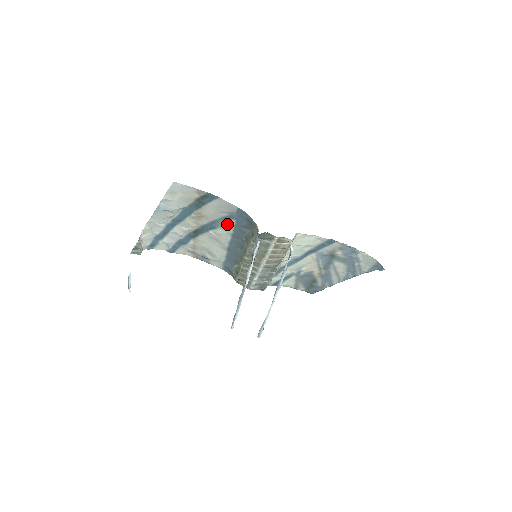
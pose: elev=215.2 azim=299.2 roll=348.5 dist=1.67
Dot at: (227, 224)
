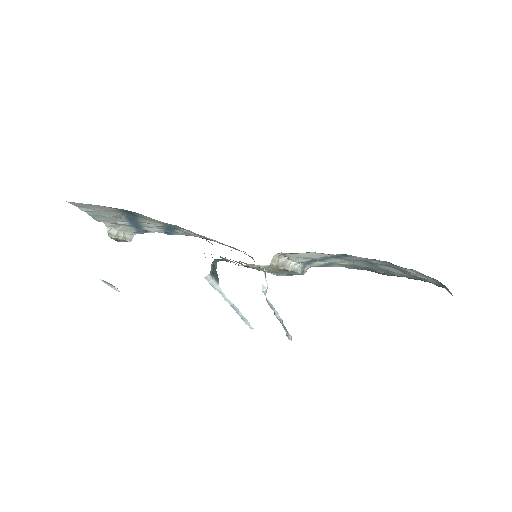
Dot at: (187, 230)
